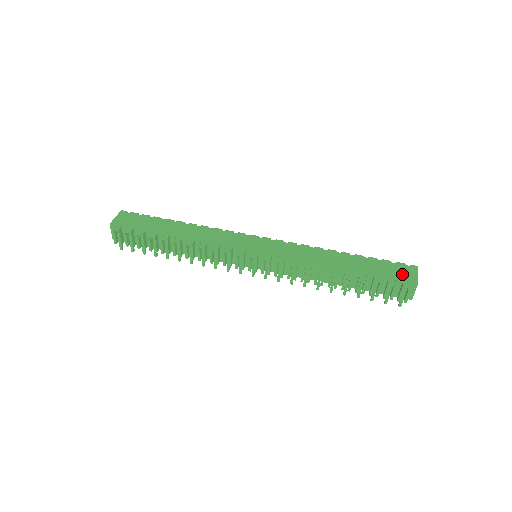
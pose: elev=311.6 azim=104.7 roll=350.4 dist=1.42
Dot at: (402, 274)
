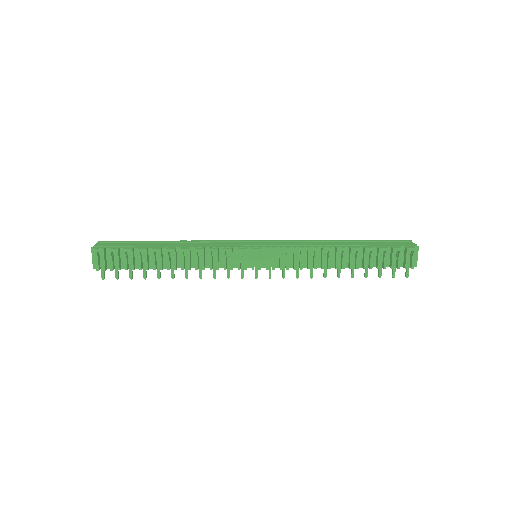
Dot at: (401, 243)
